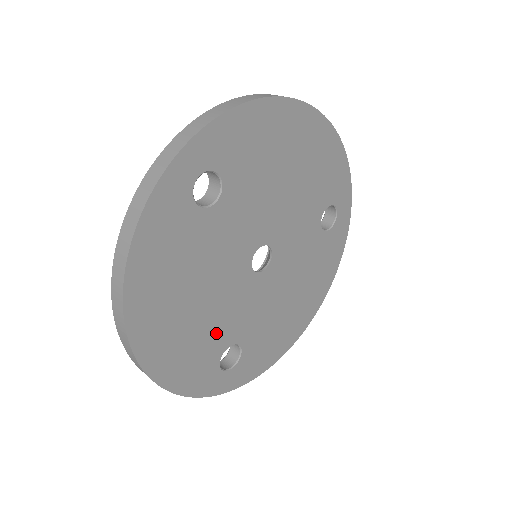
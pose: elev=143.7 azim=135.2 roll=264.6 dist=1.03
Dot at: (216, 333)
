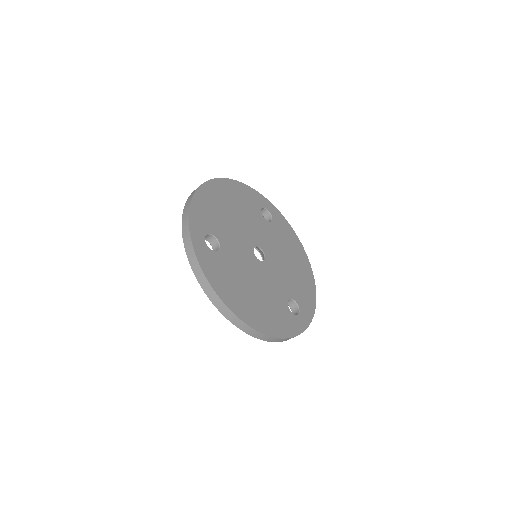
Dot at: (276, 300)
